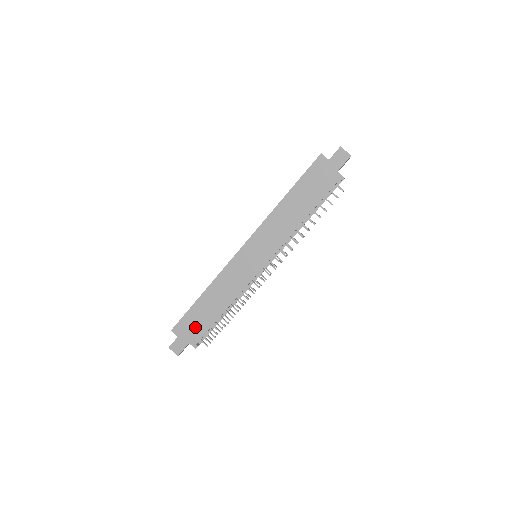
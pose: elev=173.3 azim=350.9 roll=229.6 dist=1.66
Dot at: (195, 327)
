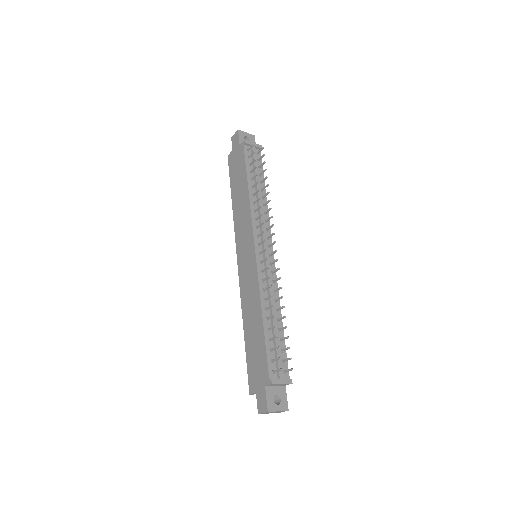
Dot at: (258, 364)
